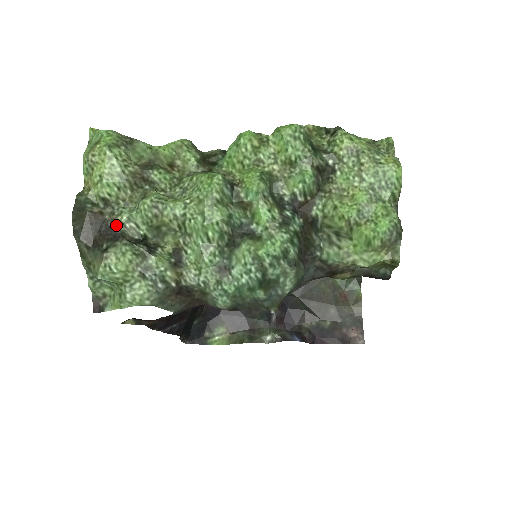
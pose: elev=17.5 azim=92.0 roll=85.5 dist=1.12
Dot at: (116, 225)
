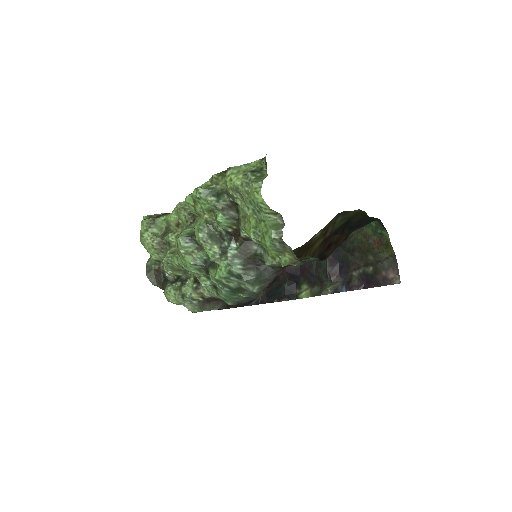
Dot at: (165, 274)
